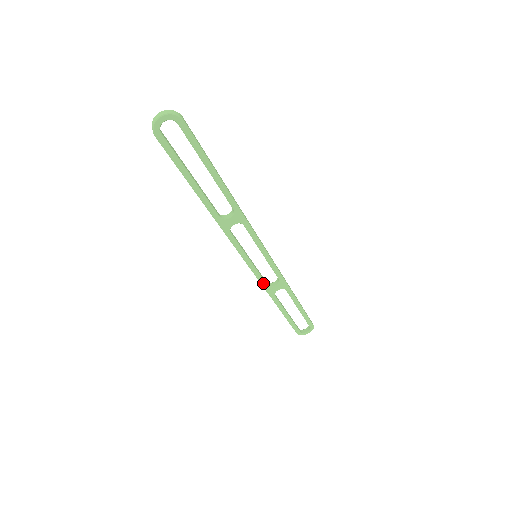
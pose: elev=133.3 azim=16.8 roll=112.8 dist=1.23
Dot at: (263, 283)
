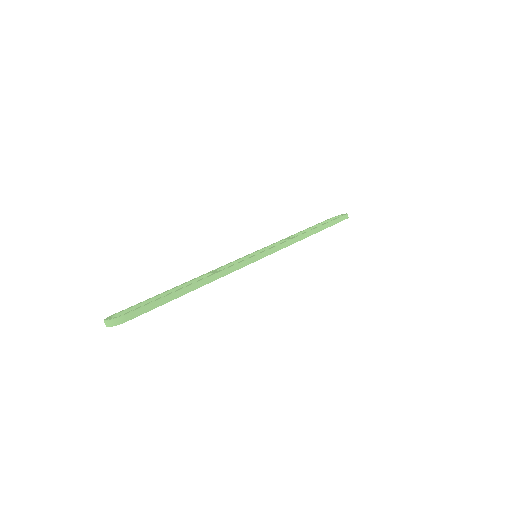
Dot at: occluded
